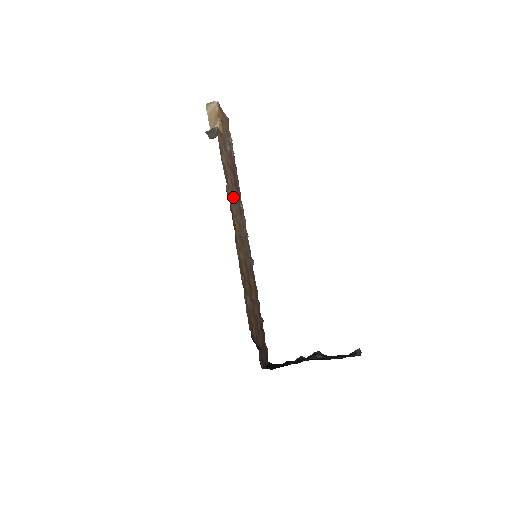
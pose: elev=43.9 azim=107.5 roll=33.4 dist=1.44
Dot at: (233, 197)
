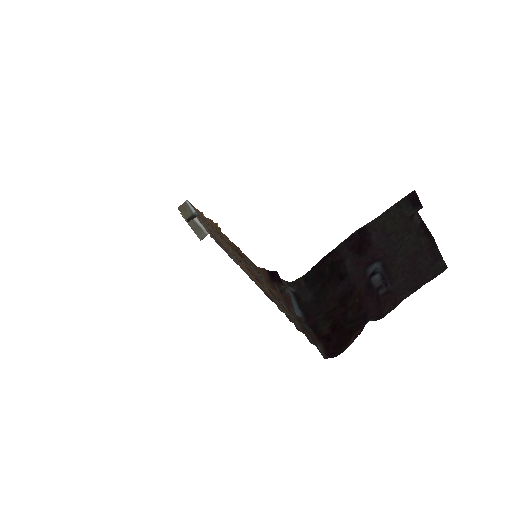
Dot at: (217, 235)
